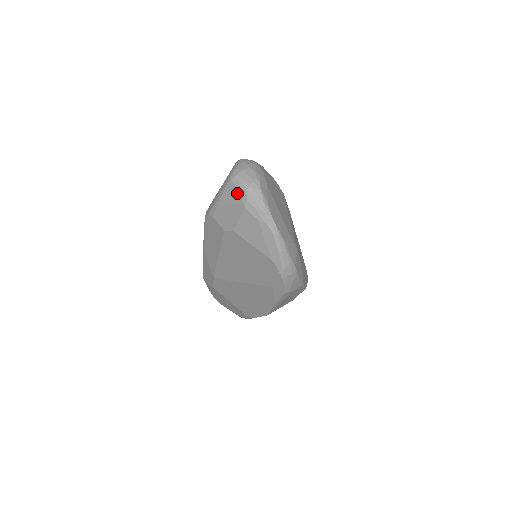
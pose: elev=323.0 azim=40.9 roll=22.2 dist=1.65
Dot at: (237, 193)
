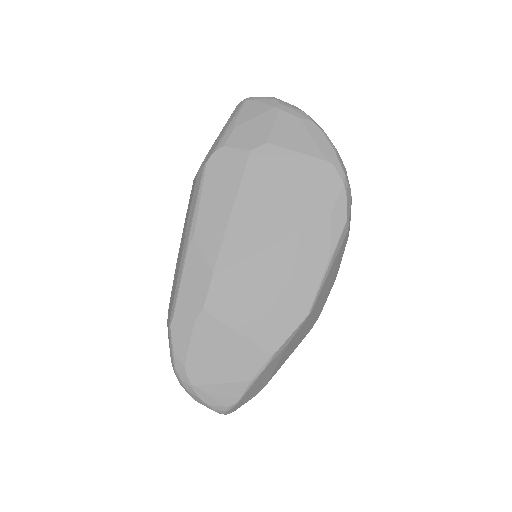
Dot at: (262, 103)
